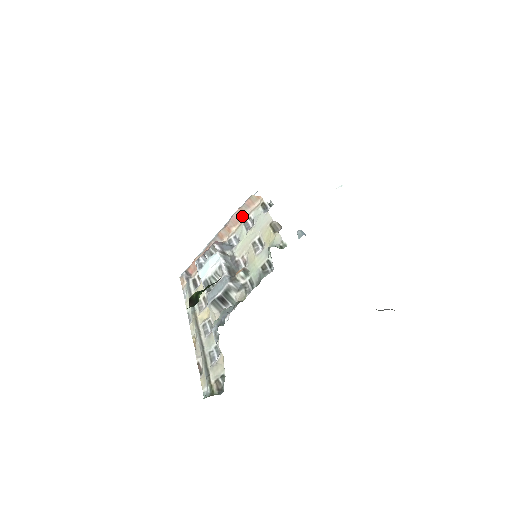
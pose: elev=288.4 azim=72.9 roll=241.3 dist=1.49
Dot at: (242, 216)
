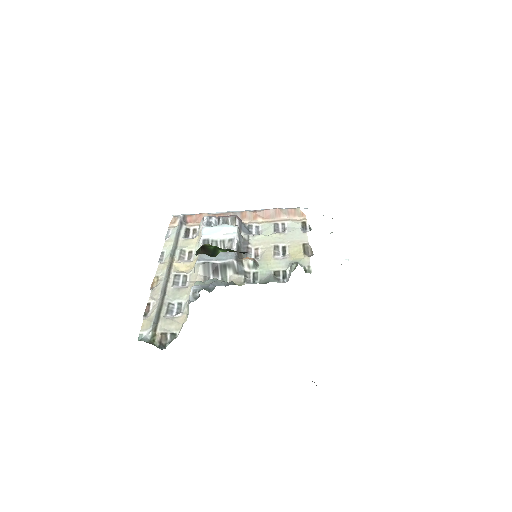
Dot at: (276, 216)
